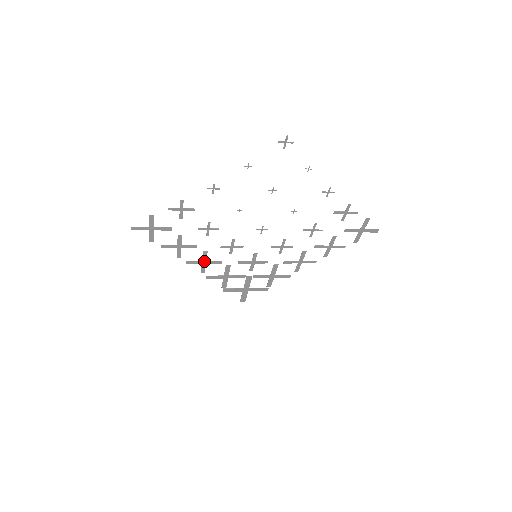
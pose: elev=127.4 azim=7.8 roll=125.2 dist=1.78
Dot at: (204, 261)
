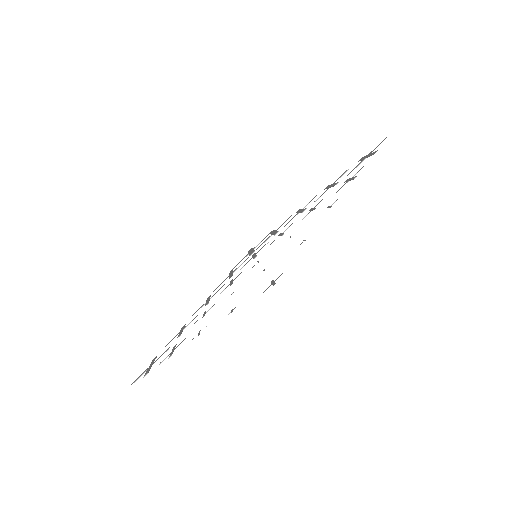
Dot at: (207, 301)
